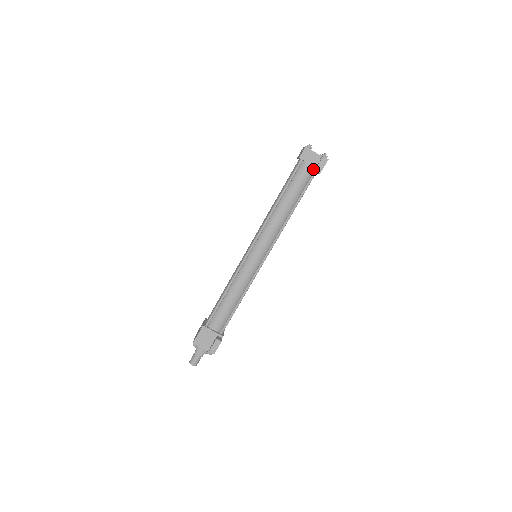
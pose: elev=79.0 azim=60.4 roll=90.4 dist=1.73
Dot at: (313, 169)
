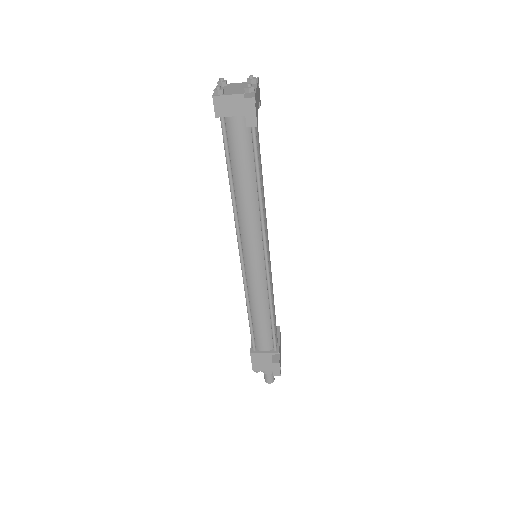
Dot at: occluded
